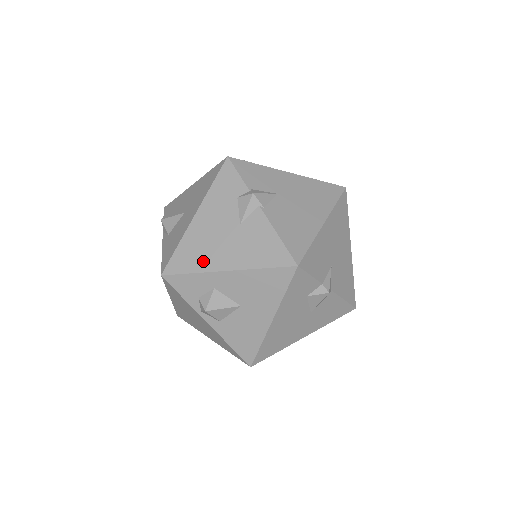
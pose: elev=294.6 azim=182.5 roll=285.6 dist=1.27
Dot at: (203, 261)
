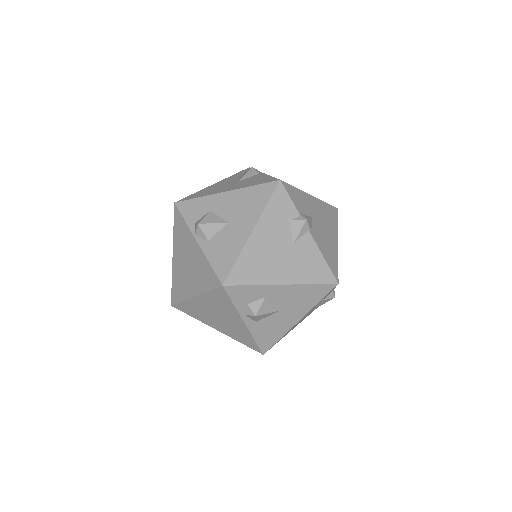
Dot at: (262, 275)
